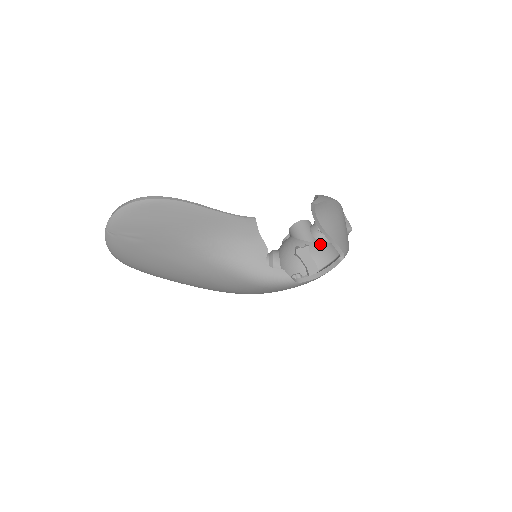
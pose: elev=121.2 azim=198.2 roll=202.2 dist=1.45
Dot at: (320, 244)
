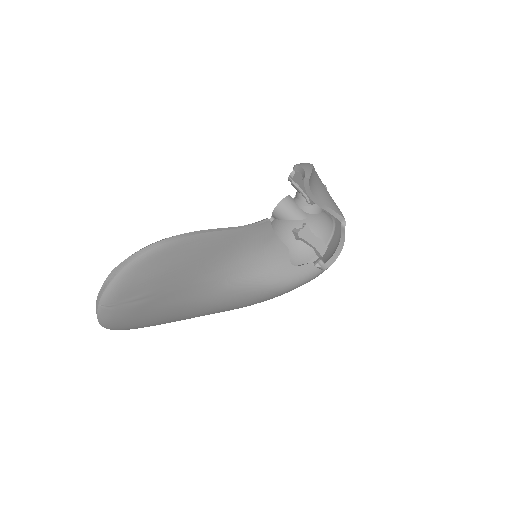
Dot at: (316, 218)
